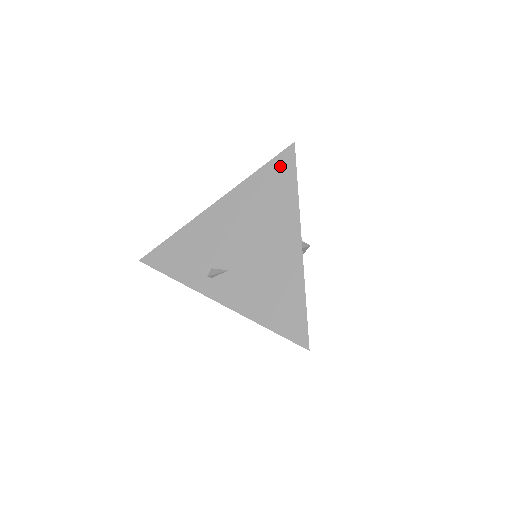
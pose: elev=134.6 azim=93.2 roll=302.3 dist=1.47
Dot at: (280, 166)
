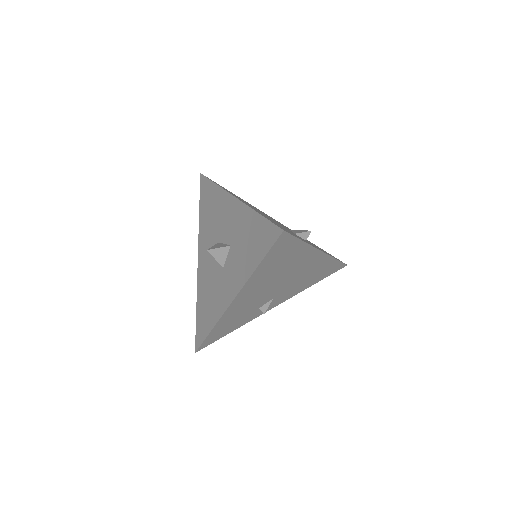
Dot at: (279, 249)
